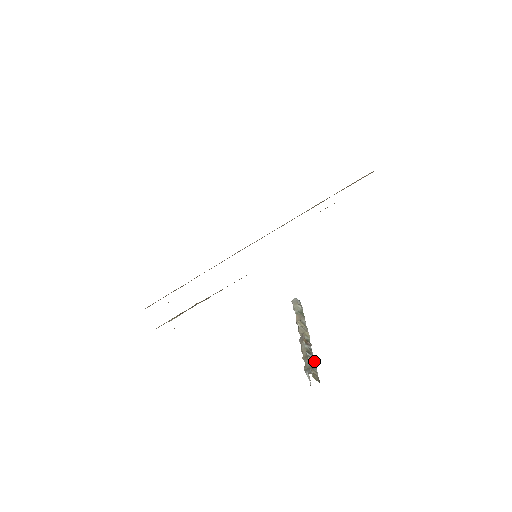
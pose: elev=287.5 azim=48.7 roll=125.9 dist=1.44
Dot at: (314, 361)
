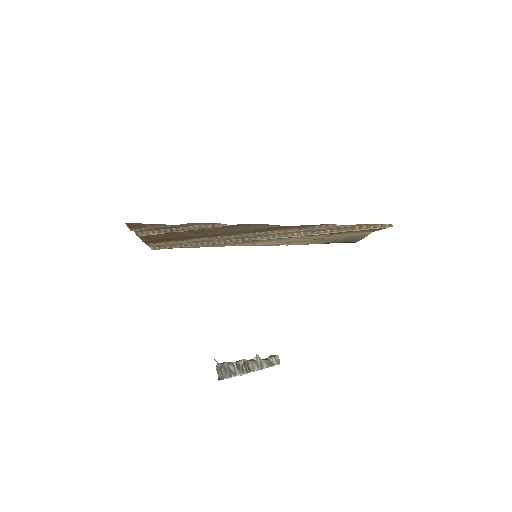
Dot at: (235, 375)
